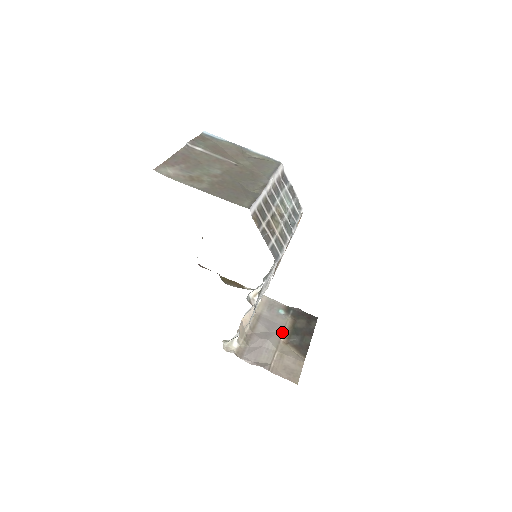
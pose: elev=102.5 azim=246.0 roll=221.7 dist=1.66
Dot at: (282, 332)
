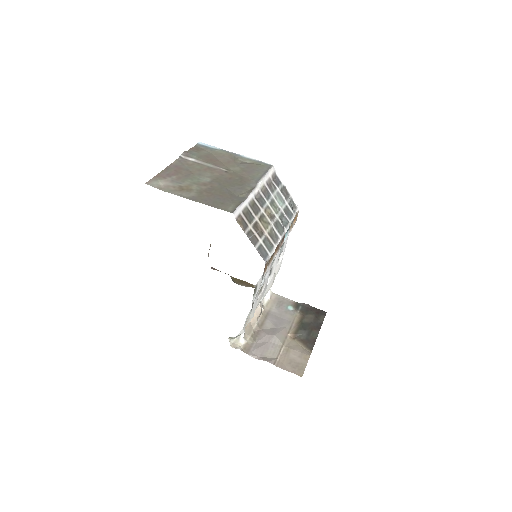
Dot at: (290, 327)
